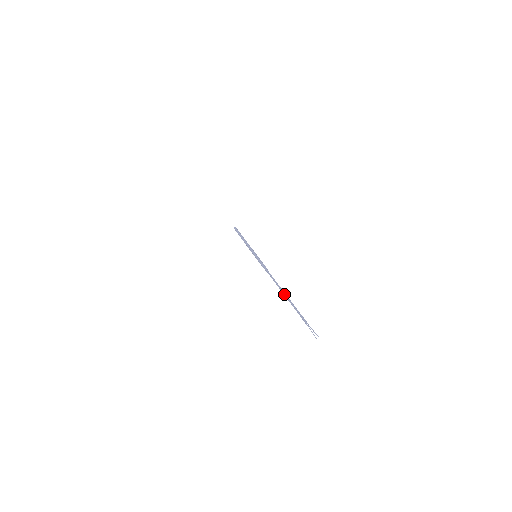
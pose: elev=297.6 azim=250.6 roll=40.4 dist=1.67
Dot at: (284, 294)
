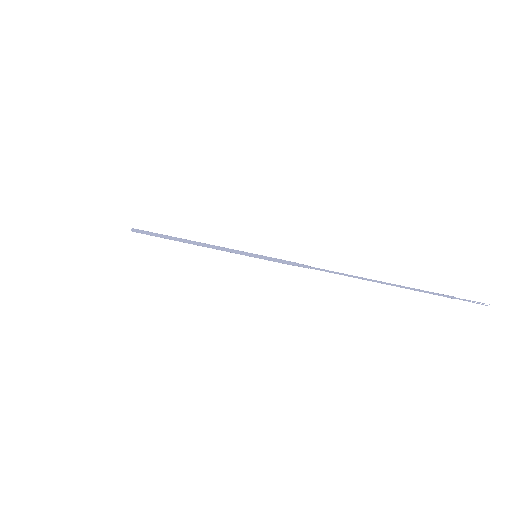
Dot at: (383, 282)
